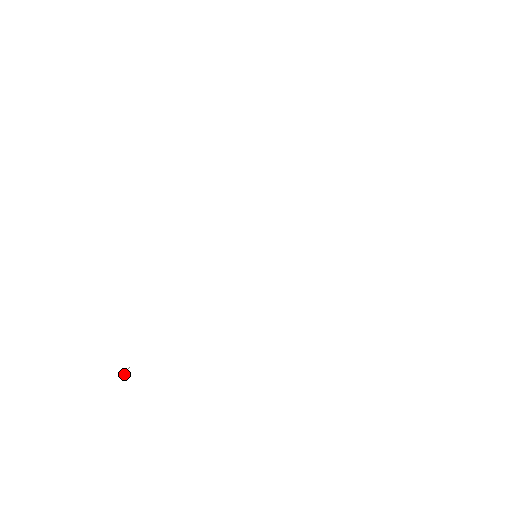
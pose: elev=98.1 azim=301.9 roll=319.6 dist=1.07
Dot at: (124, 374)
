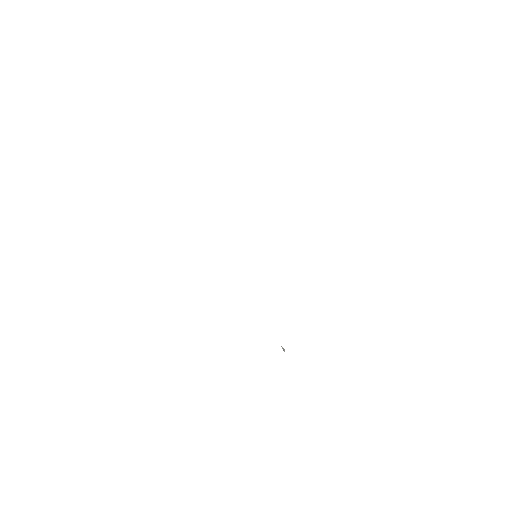
Dot at: (284, 350)
